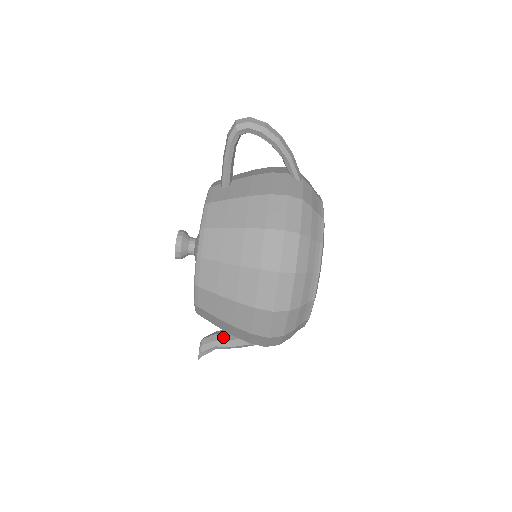
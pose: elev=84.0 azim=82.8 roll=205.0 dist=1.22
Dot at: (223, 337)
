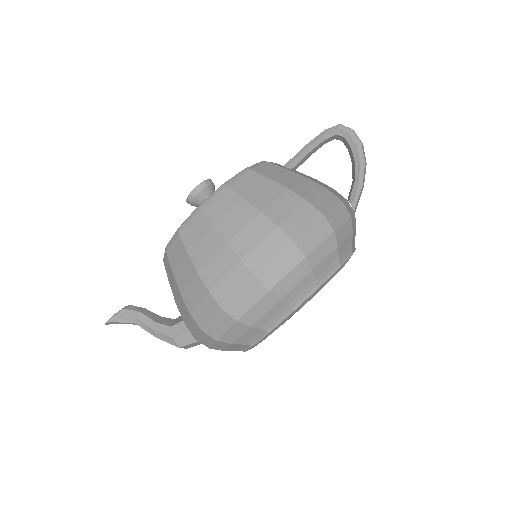
Dot at: (153, 316)
